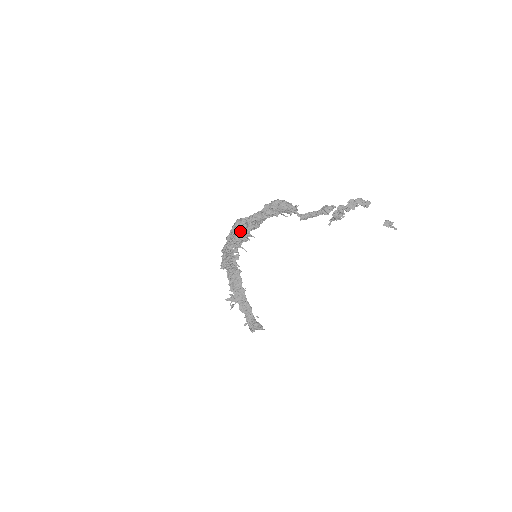
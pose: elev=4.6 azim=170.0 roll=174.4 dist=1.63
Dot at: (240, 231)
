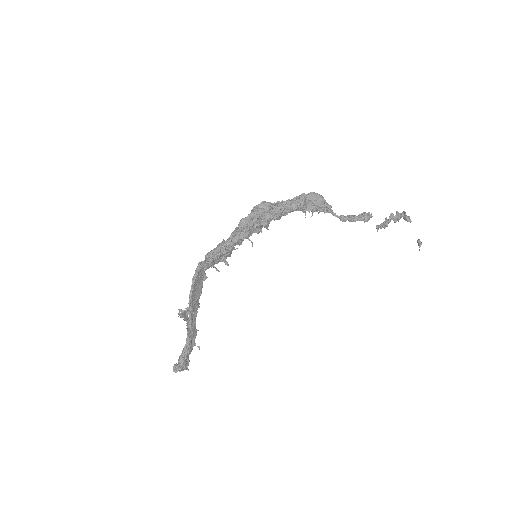
Dot at: (263, 216)
